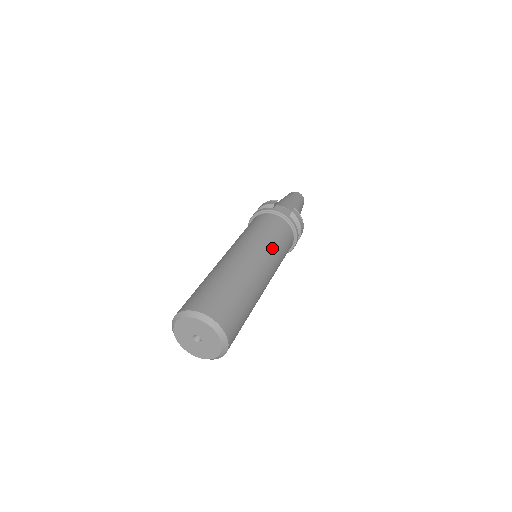
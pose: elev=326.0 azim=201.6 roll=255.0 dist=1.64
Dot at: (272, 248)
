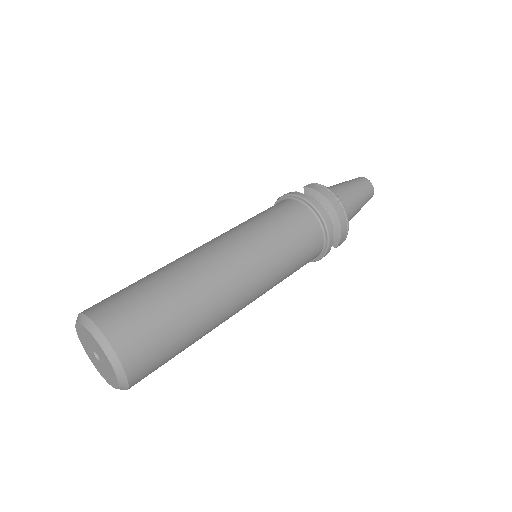
Dot at: (247, 228)
